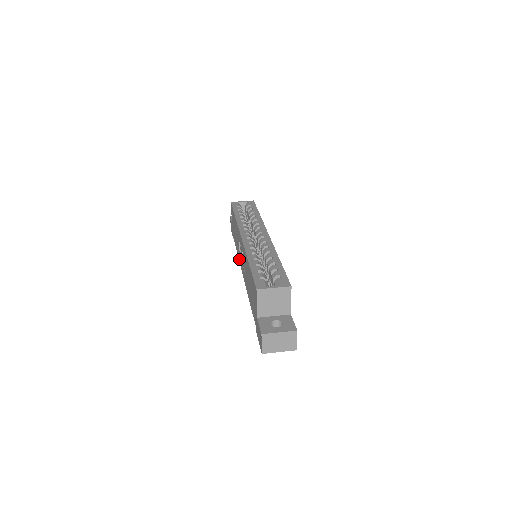
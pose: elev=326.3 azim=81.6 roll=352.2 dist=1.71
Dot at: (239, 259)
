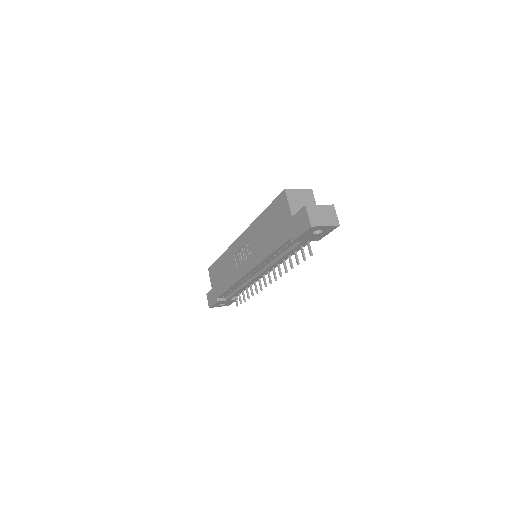
Dot at: (237, 278)
